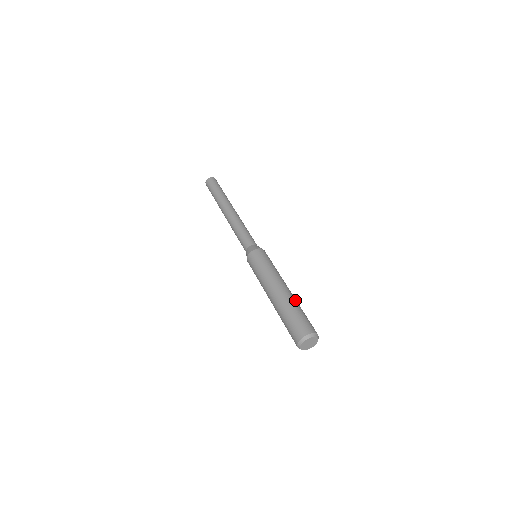
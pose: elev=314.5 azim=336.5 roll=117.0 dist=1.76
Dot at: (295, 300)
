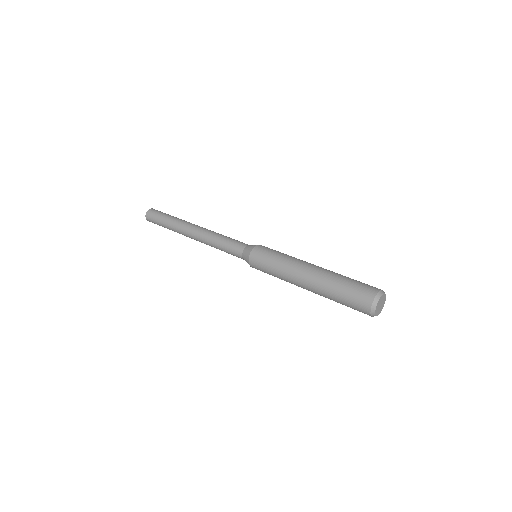
Dot at: (333, 272)
